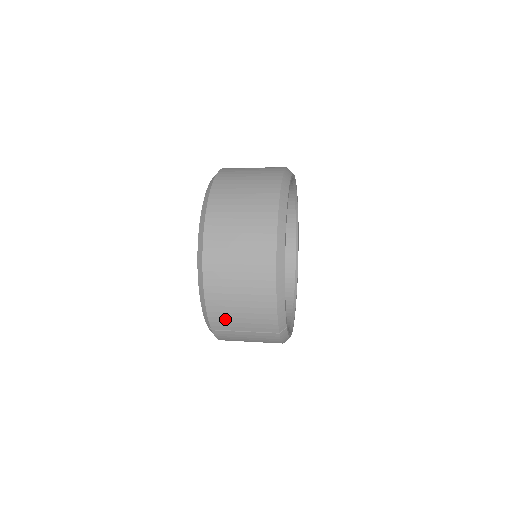
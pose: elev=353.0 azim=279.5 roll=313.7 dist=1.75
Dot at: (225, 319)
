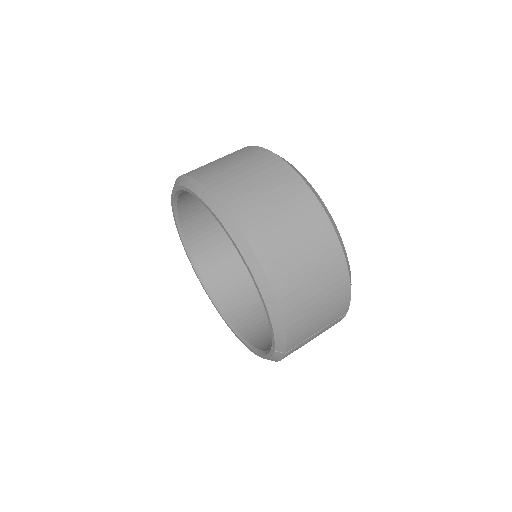
Dot at: (303, 331)
